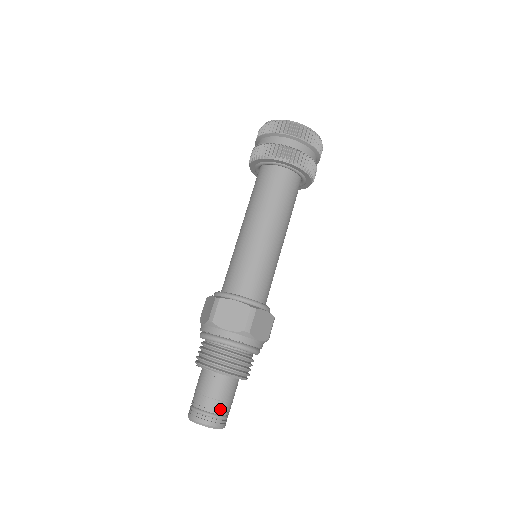
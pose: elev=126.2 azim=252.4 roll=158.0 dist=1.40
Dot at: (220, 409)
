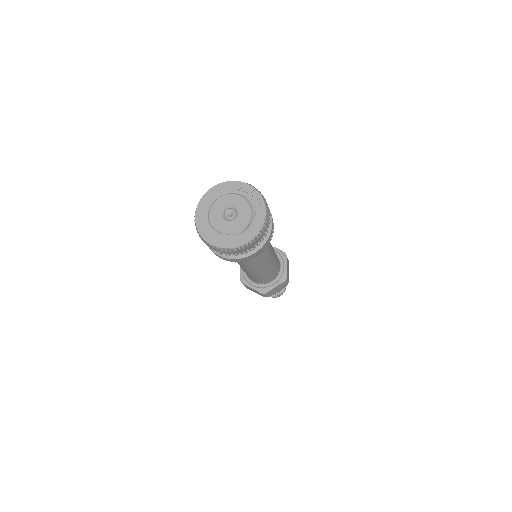
Dot at: occluded
